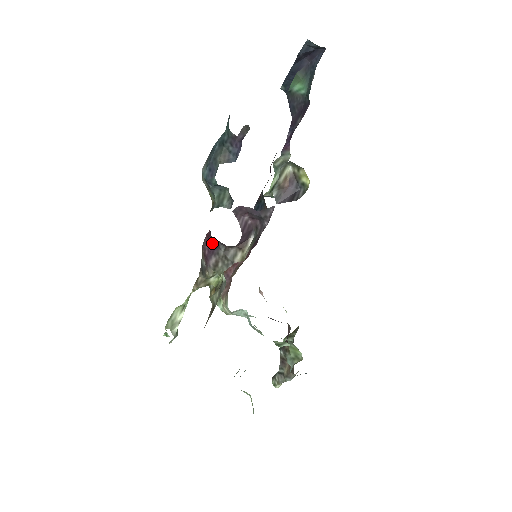
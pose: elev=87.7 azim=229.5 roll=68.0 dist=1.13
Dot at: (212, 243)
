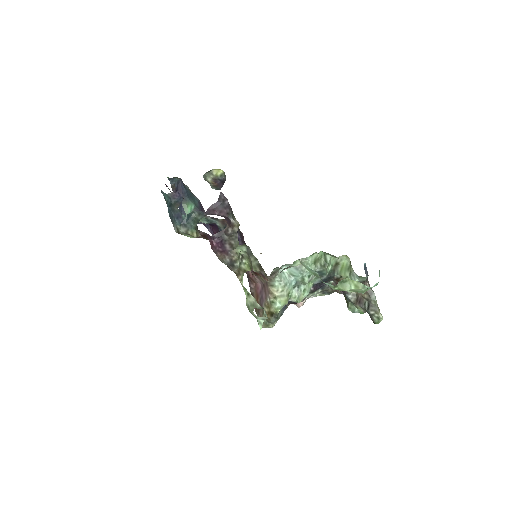
Dot at: (217, 243)
